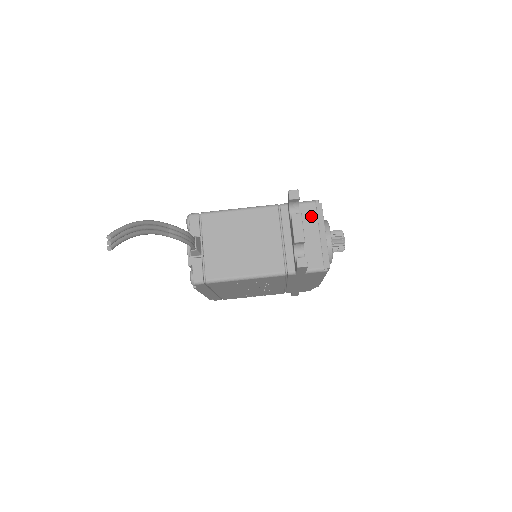
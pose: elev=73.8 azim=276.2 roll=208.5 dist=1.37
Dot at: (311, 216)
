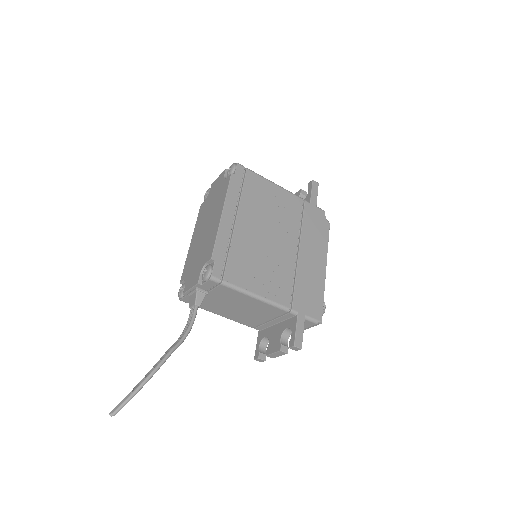
Dot at: (304, 326)
